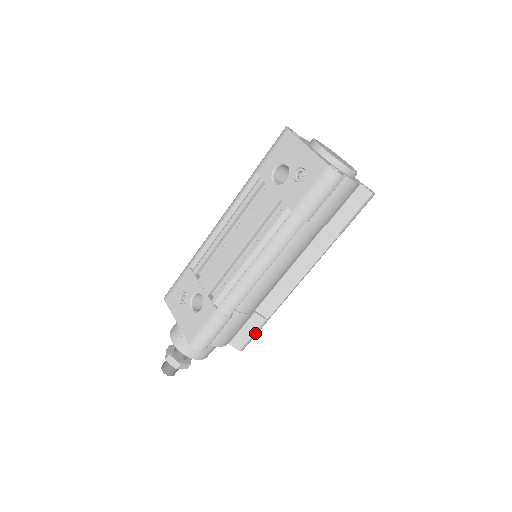
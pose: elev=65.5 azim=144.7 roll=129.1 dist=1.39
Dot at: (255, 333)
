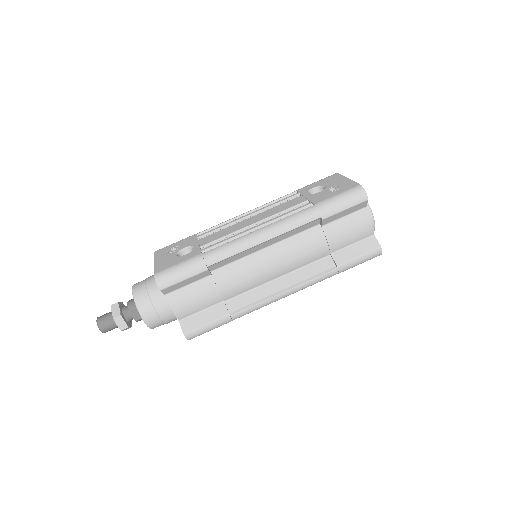
Dot at: (210, 324)
